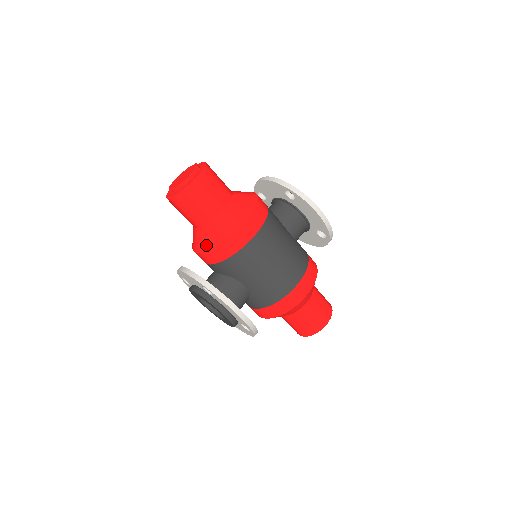
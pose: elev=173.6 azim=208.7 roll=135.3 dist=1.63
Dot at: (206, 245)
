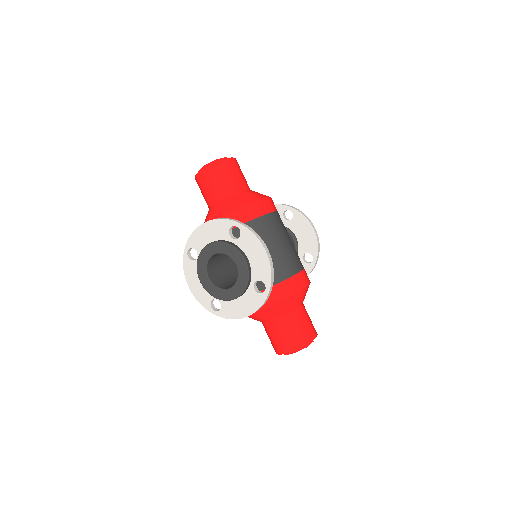
Dot at: (231, 207)
